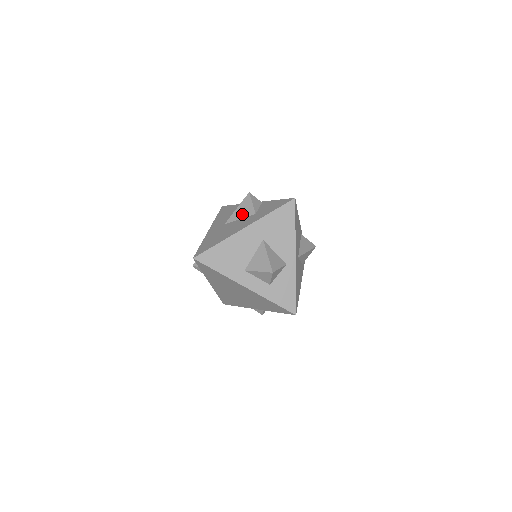
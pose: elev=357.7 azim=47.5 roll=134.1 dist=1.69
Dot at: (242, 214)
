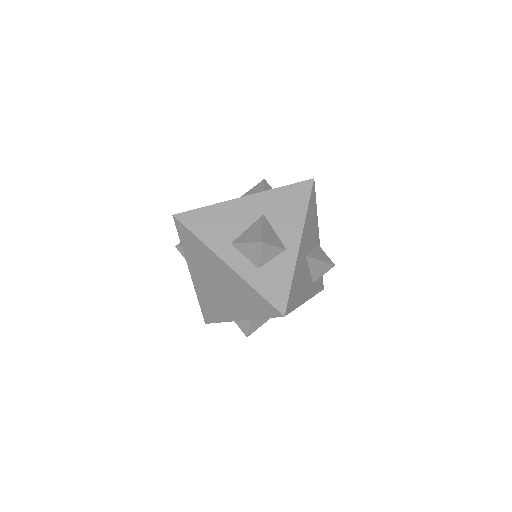
Dot at: occluded
